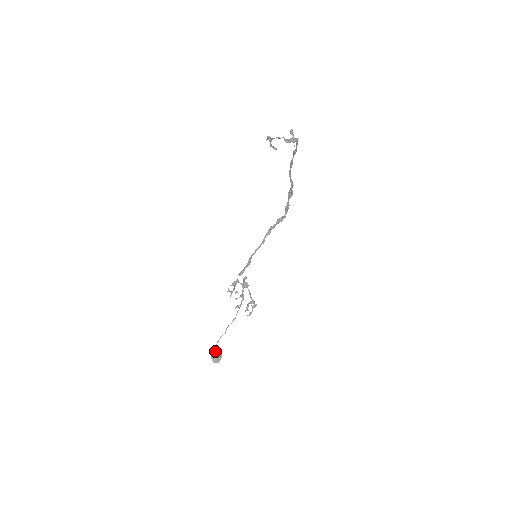
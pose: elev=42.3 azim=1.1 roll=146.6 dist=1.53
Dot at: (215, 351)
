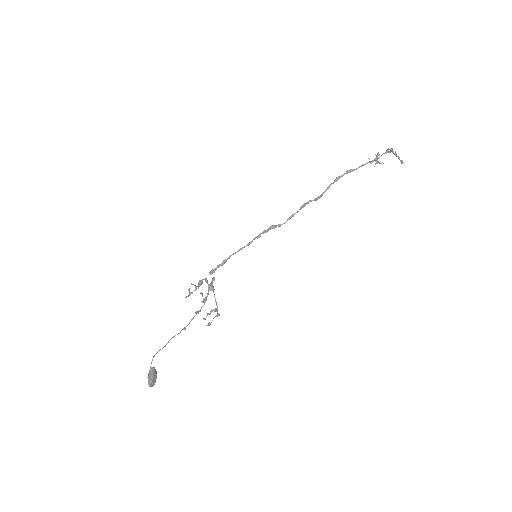
Dot at: (153, 369)
